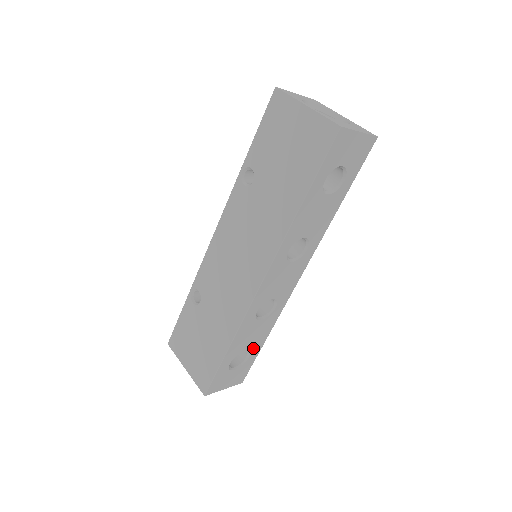
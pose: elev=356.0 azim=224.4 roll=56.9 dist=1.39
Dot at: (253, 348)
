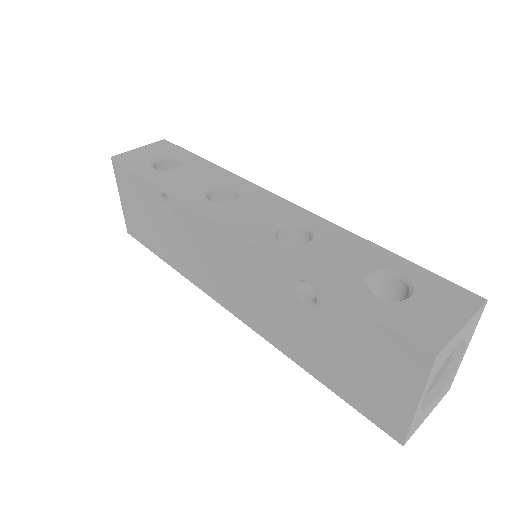
Dot at: occluded
